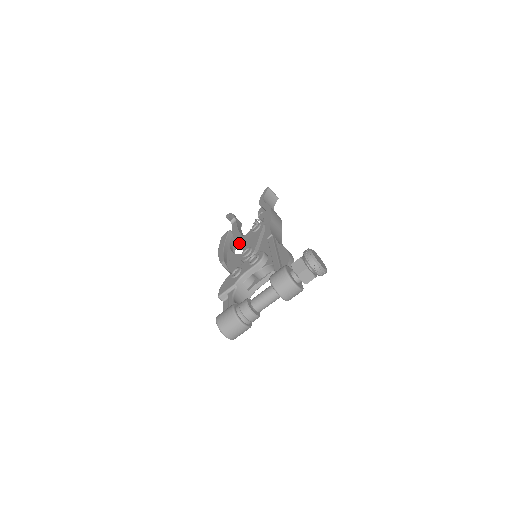
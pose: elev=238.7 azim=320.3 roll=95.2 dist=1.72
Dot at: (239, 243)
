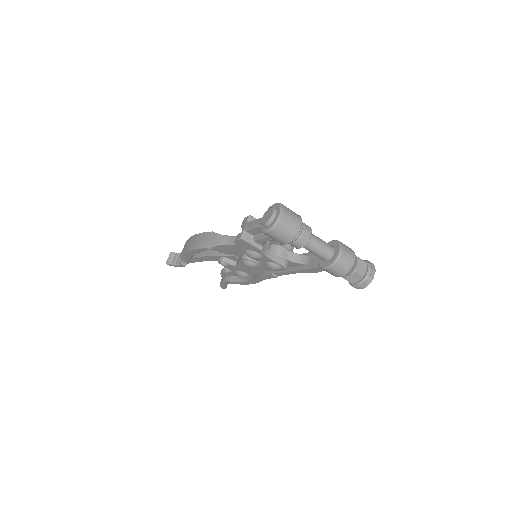
Dot at: occluded
